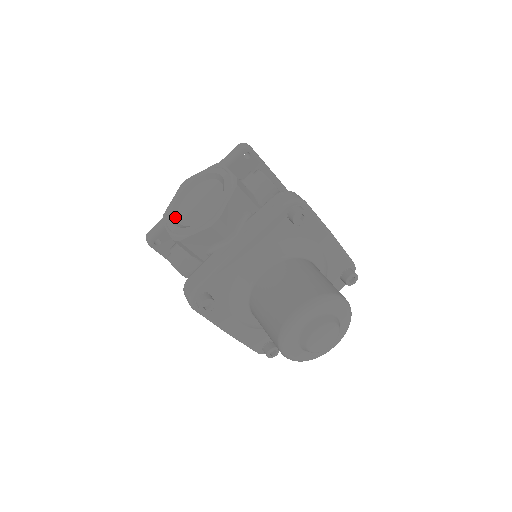
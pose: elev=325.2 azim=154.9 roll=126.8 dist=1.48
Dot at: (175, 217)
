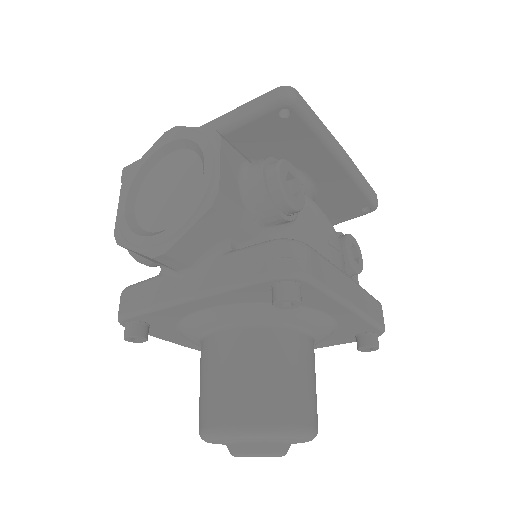
Dot at: (135, 191)
